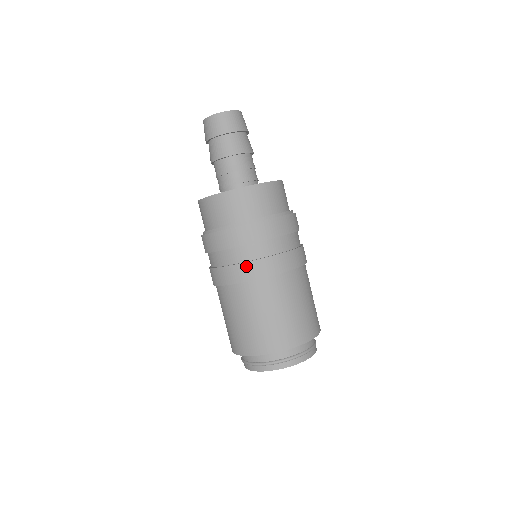
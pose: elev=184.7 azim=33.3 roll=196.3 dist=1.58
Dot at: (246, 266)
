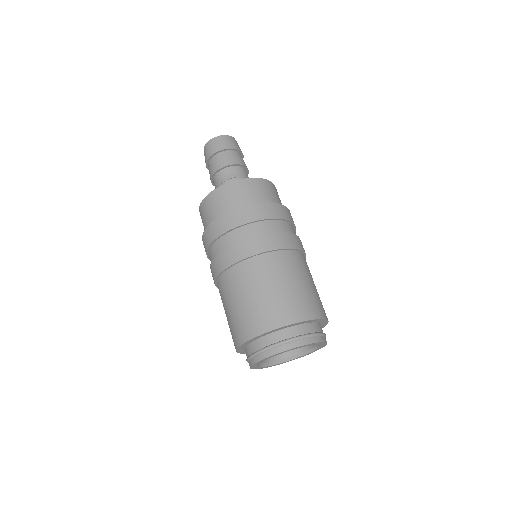
Dot at: (222, 255)
